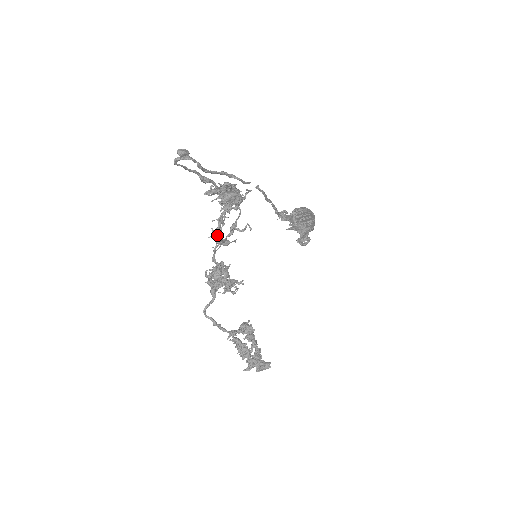
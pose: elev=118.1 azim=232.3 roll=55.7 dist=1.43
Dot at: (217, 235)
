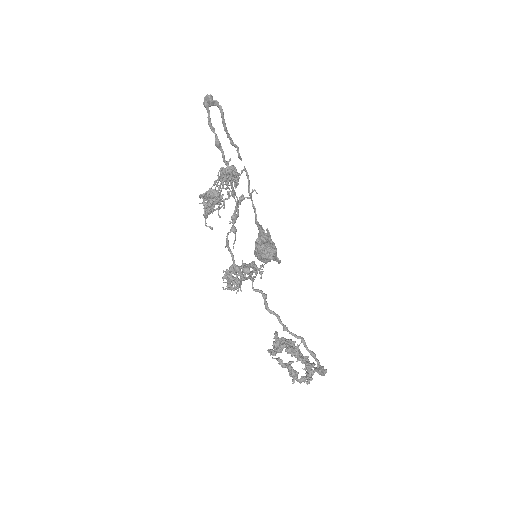
Dot at: (235, 199)
